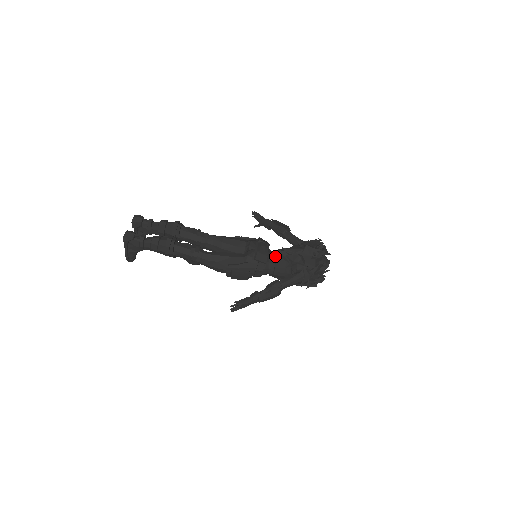
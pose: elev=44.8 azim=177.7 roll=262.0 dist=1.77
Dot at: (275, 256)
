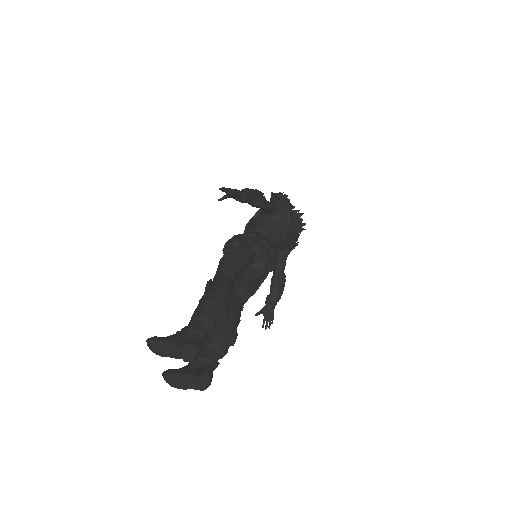
Dot at: occluded
